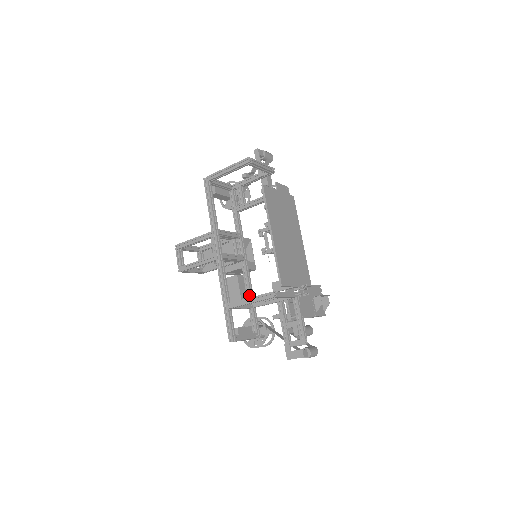
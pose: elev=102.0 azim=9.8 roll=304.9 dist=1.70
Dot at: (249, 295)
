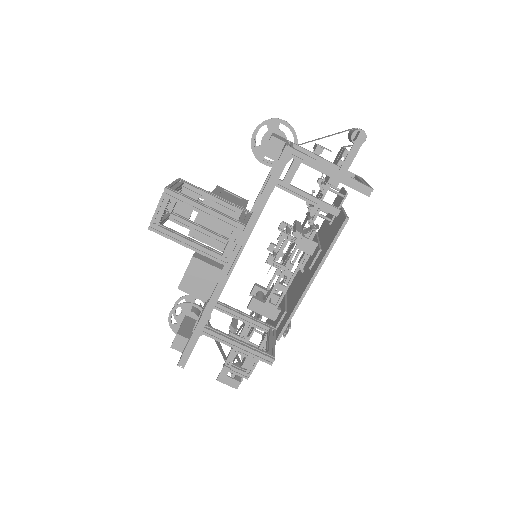
Dot at: occluded
